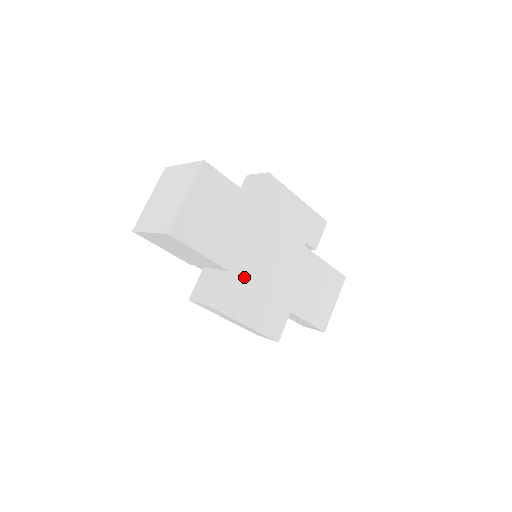
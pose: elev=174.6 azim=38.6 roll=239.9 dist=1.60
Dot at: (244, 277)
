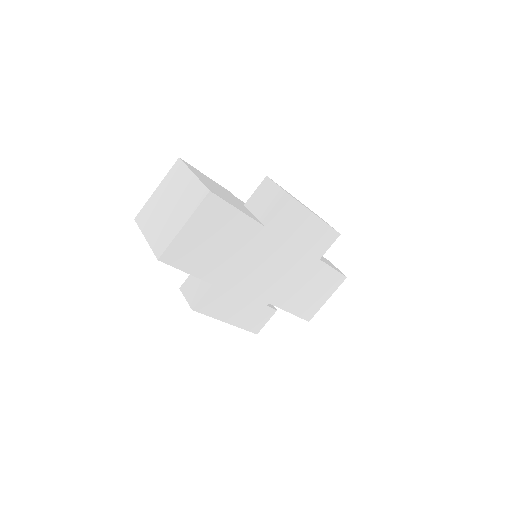
Dot at: (234, 286)
